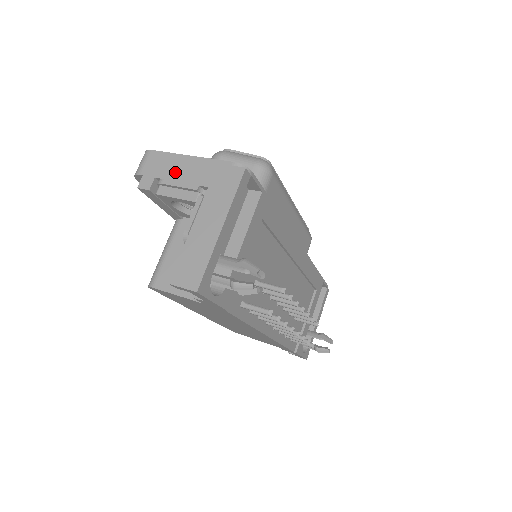
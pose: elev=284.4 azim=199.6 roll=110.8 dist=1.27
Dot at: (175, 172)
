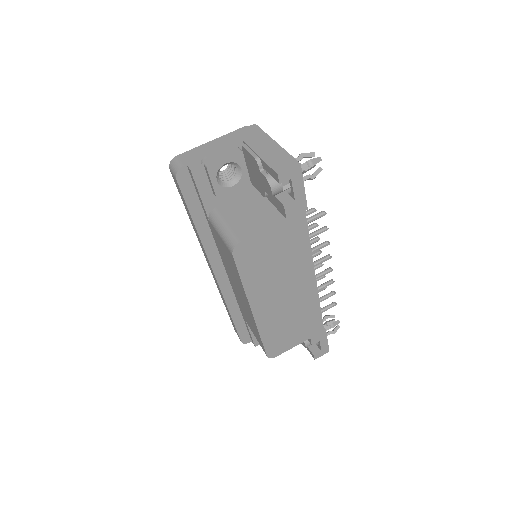
Dot at: (210, 150)
